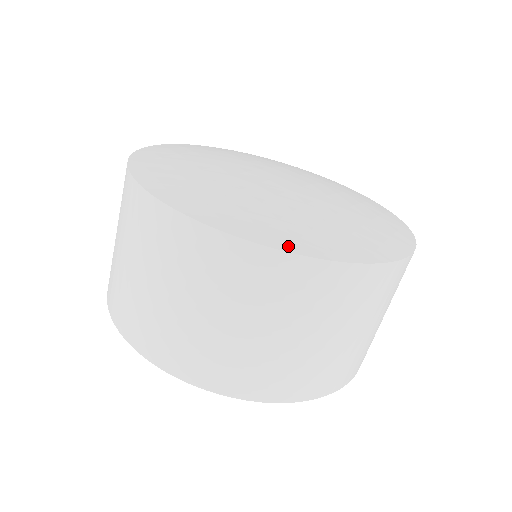
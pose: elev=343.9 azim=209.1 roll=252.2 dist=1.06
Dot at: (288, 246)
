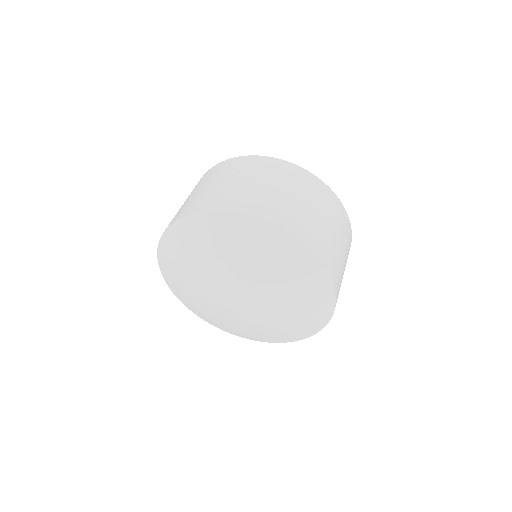
Dot at: occluded
